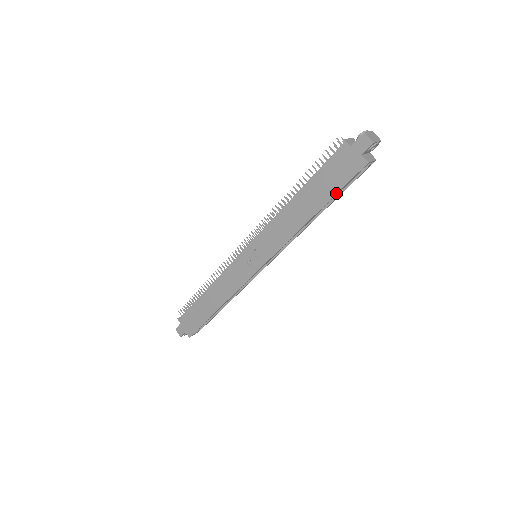
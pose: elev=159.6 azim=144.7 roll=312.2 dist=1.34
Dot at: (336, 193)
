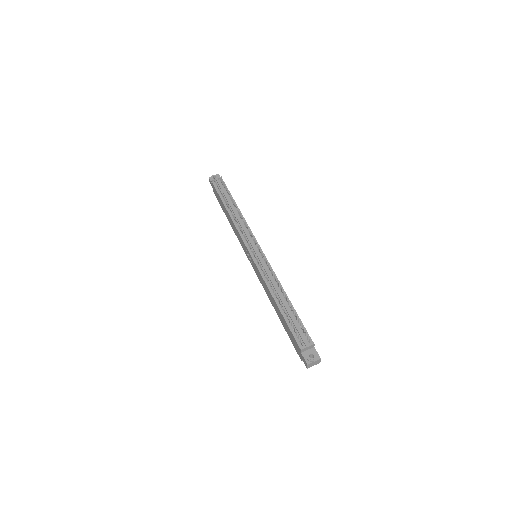
Dot at: (288, 335)
